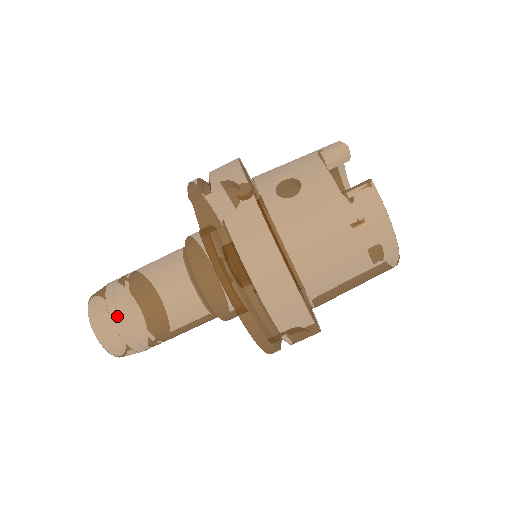
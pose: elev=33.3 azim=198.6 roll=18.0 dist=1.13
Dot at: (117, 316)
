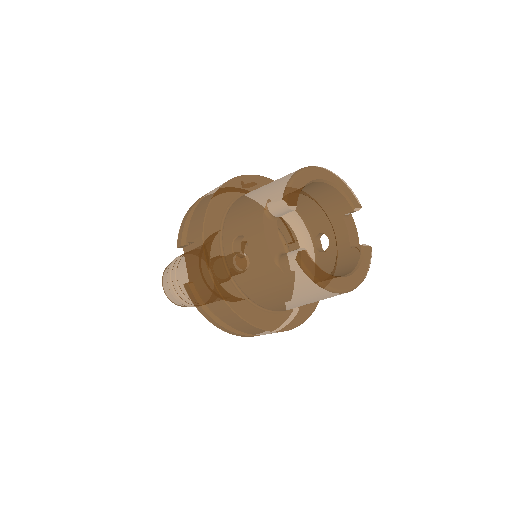
Dot at: (176, 296)
